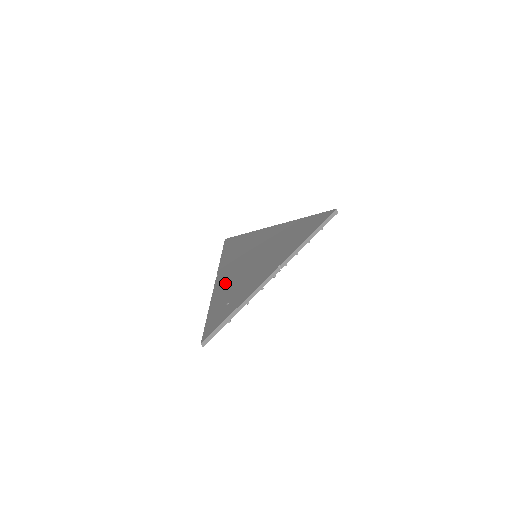
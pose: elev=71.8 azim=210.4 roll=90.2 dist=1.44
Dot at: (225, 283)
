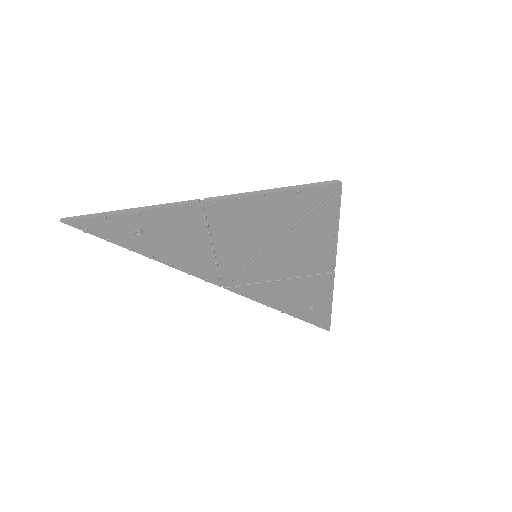
Dot at: (194, 259)
